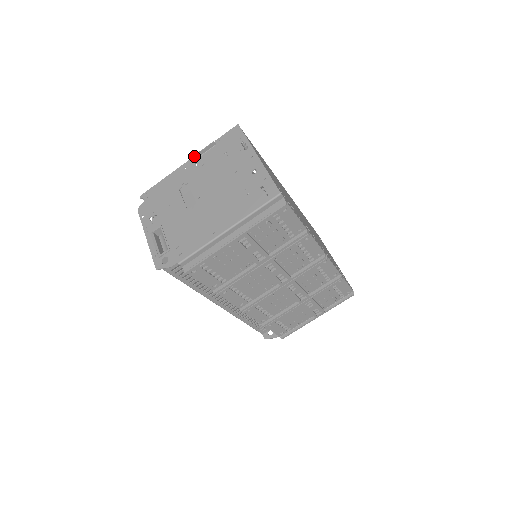
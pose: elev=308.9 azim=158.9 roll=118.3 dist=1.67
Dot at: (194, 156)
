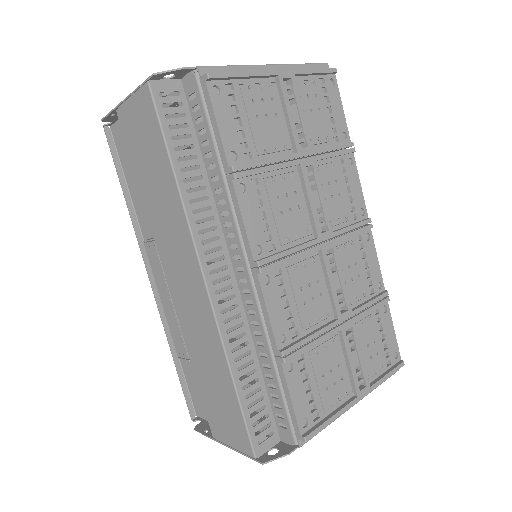
Dot at: occluded
